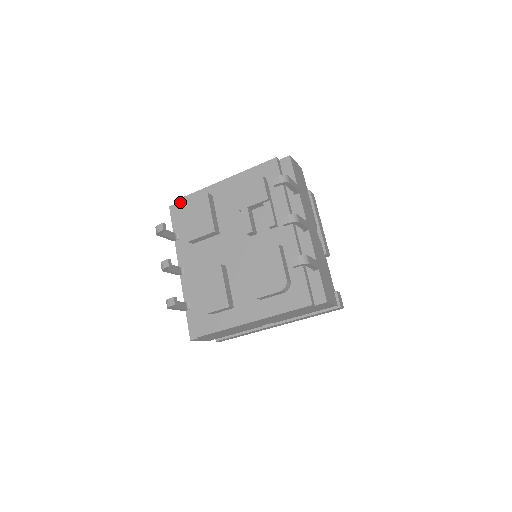
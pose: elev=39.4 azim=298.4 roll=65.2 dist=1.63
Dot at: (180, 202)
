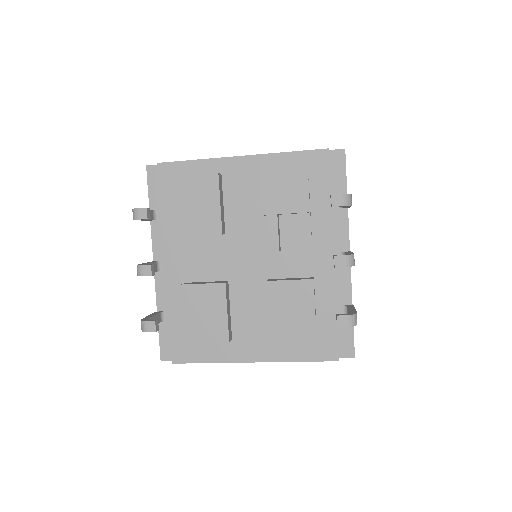
Dot at: (168, 168)
